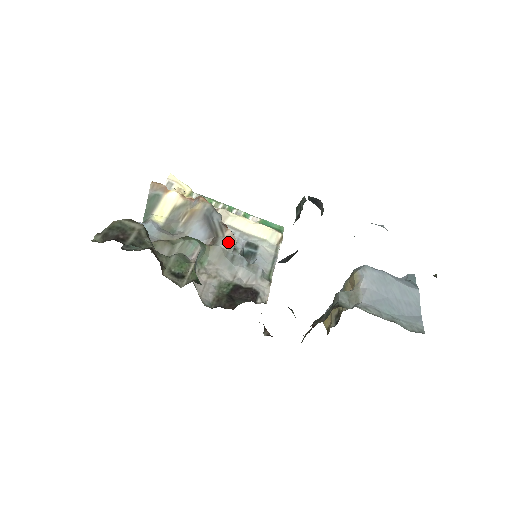
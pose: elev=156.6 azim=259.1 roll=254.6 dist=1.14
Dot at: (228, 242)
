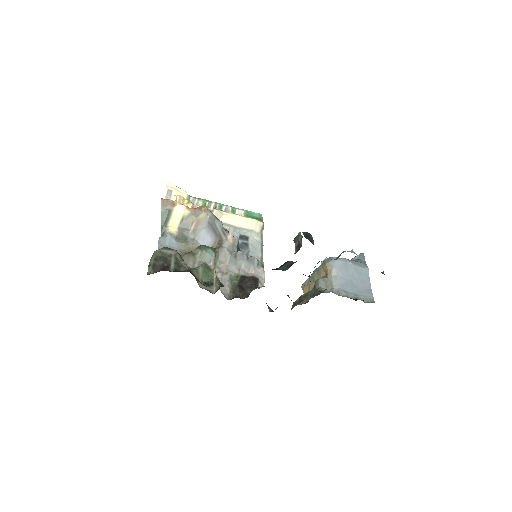
Dot at: (231, 244)
